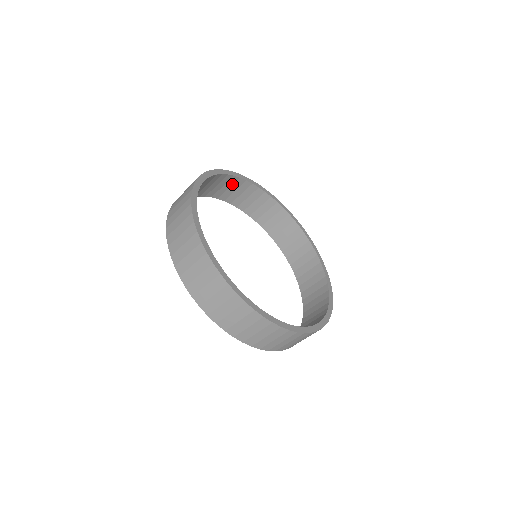
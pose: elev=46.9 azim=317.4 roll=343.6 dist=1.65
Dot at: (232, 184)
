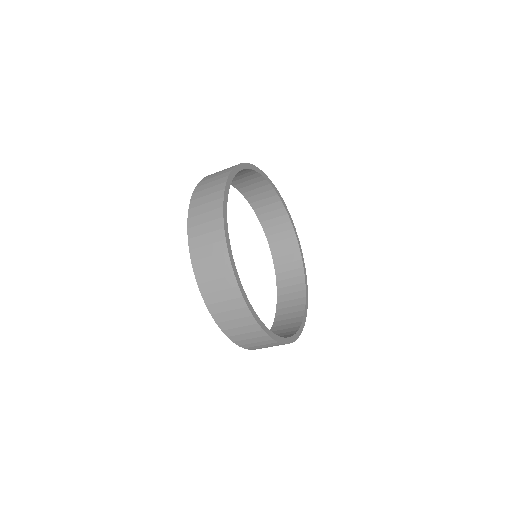
Dot at: (248, 175)
